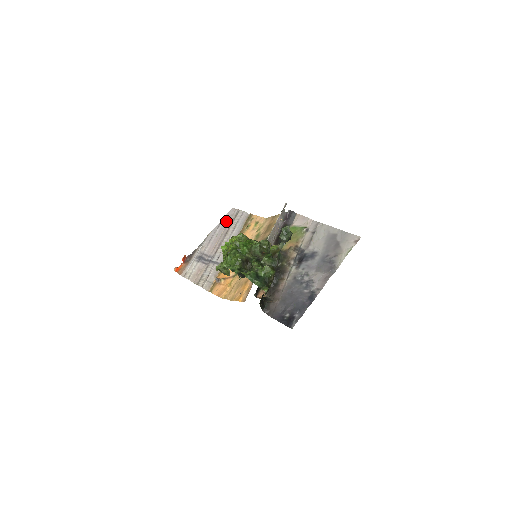
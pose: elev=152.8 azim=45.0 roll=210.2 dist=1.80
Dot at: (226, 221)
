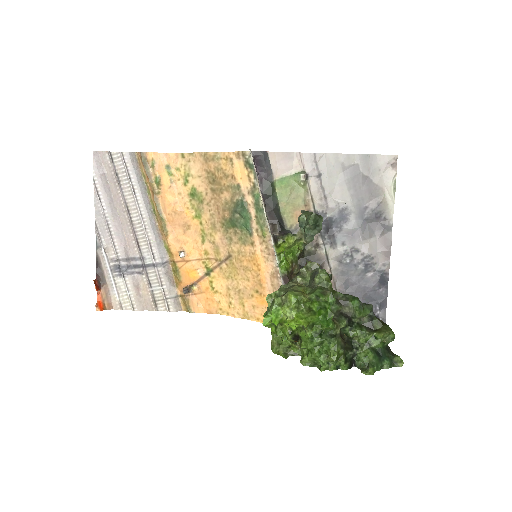
Dot at: (104, 184)
